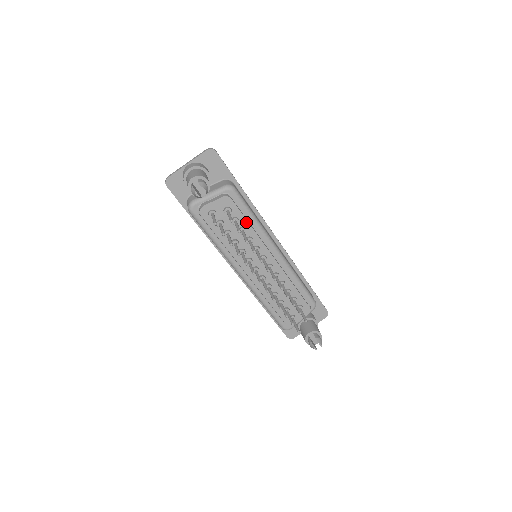
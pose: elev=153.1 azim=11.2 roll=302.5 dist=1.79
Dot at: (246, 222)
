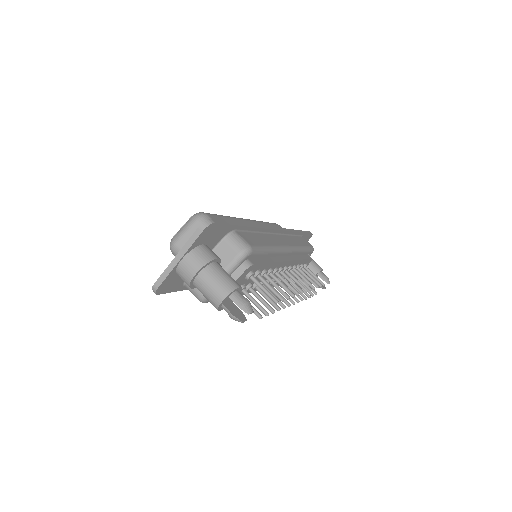
Dot at: (266, 265)
